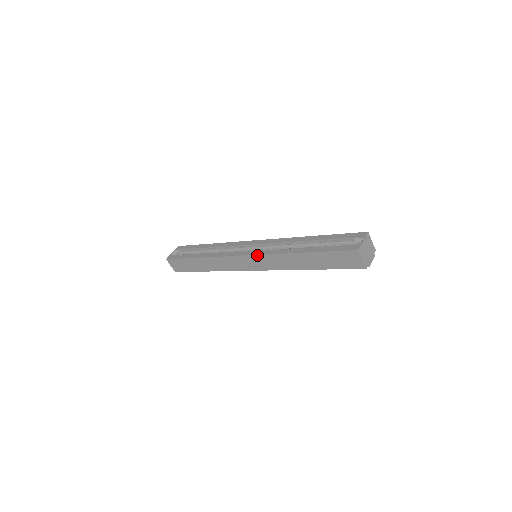
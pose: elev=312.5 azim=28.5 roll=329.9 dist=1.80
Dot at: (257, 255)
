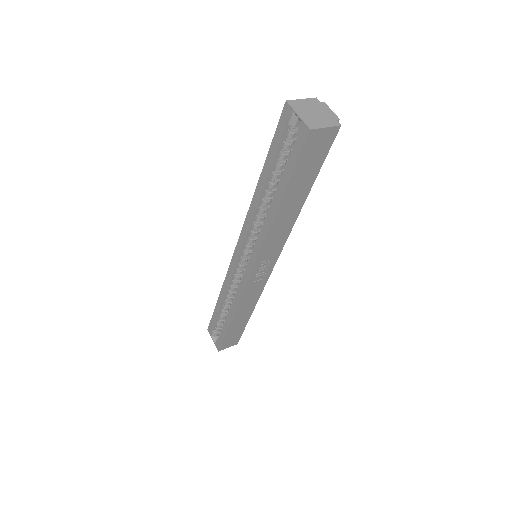
Dot at: (256, 260)
